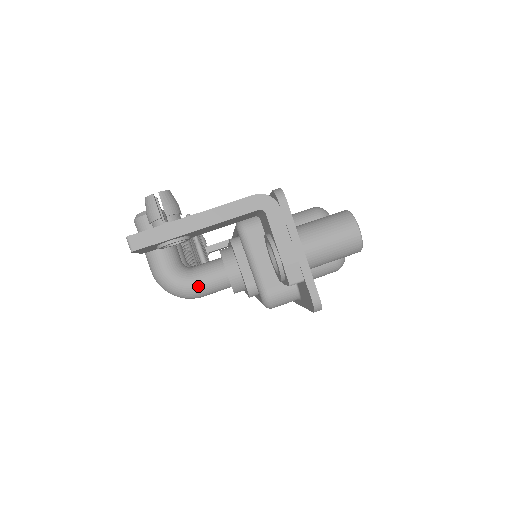
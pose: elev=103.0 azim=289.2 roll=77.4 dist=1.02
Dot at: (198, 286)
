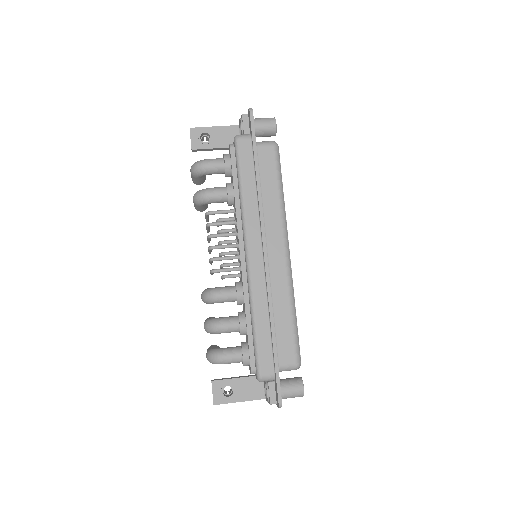
Dot at: (209, 159)
